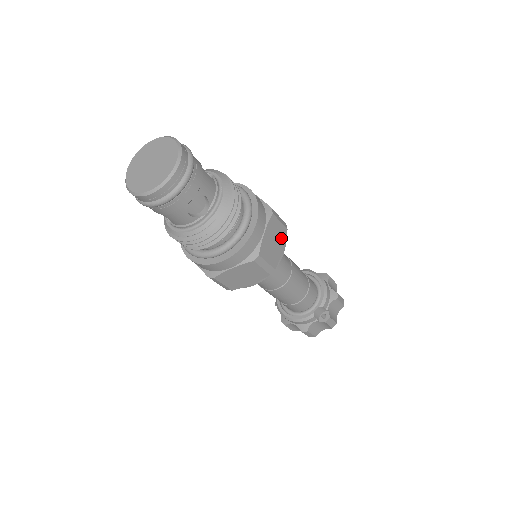
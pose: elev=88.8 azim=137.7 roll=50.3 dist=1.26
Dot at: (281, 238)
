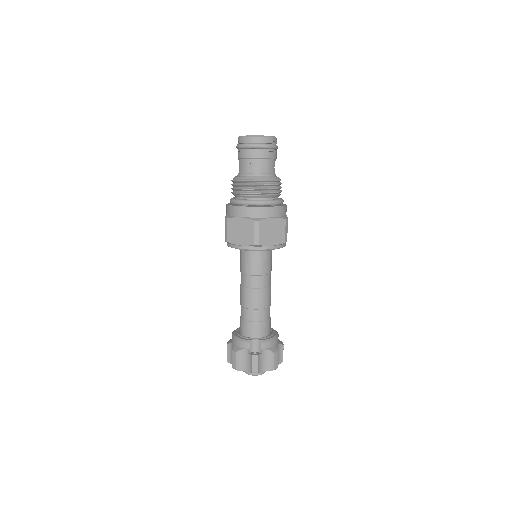
Dot at: (278, 239)
